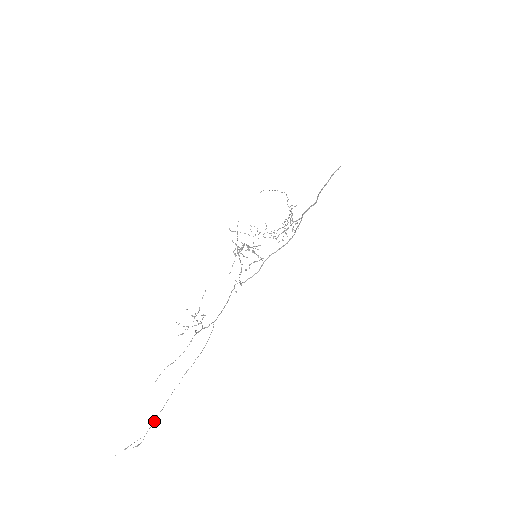
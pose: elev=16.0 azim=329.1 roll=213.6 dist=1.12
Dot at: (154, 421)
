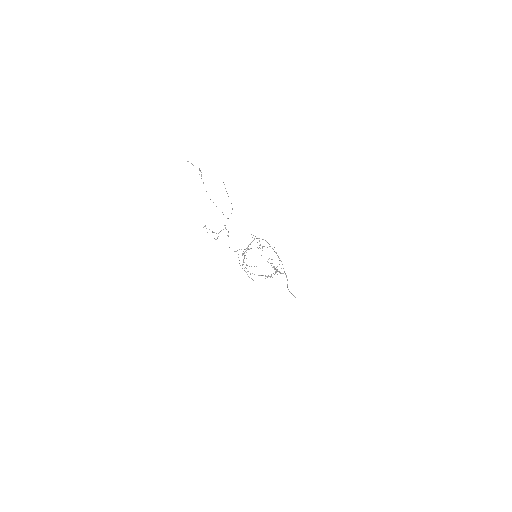
Dot at: occluded
